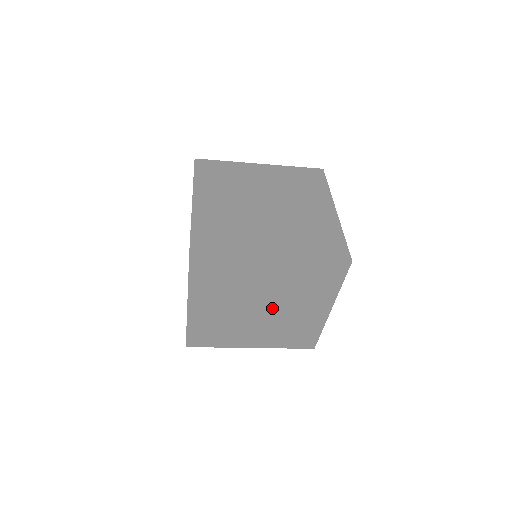
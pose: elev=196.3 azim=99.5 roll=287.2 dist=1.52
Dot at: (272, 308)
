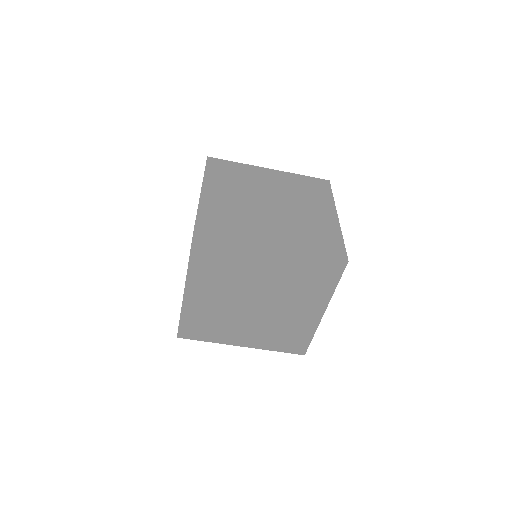
Dot at: (266, 304)
